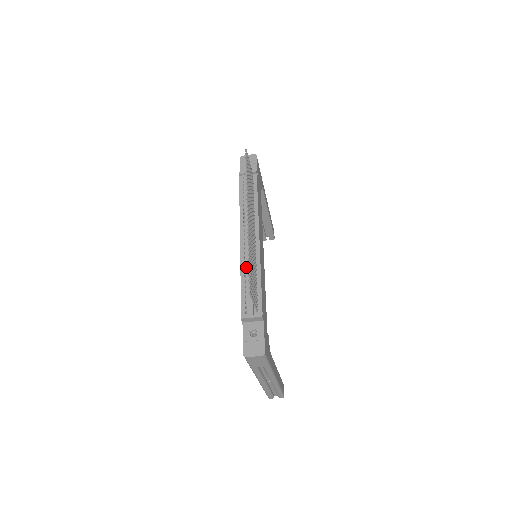
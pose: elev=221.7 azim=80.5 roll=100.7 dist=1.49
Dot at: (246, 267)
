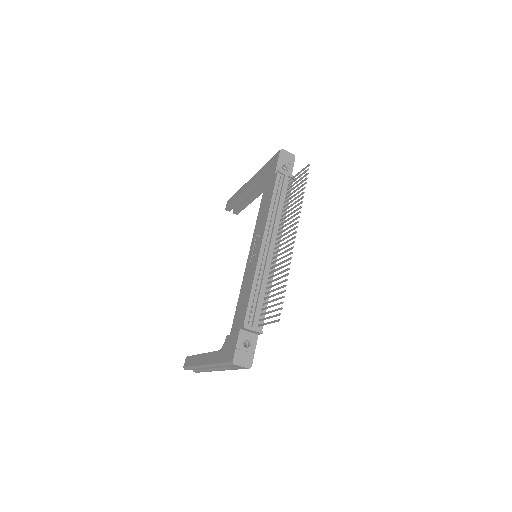
Dot at: (260, 276)
